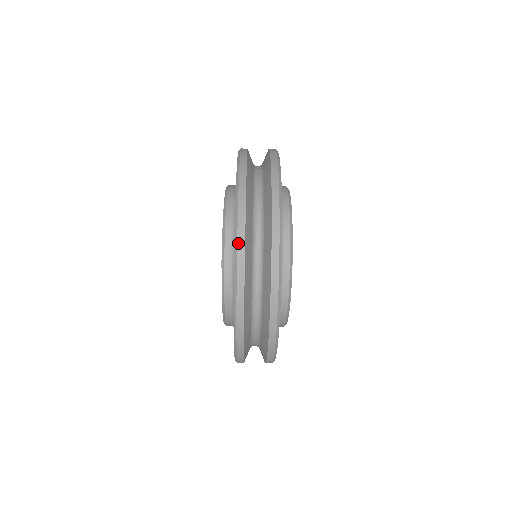
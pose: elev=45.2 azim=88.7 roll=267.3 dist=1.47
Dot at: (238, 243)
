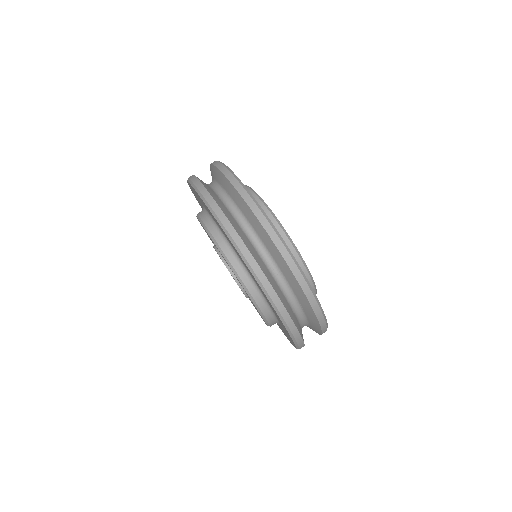
Dot at: occluded
